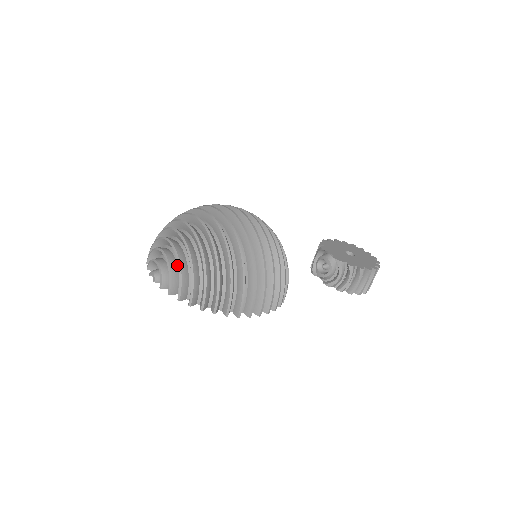
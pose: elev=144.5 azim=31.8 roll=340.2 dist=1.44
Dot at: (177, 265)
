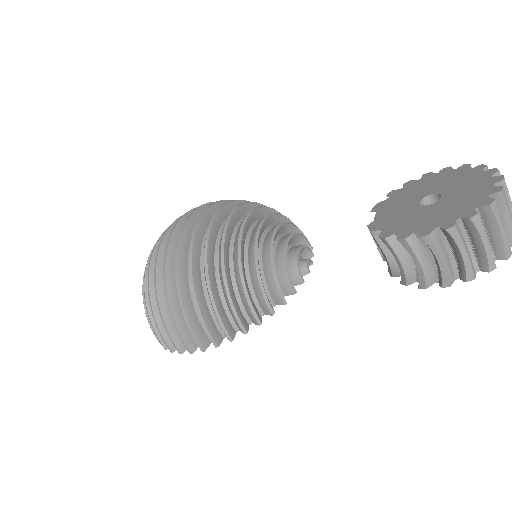
Dot at: occluded
